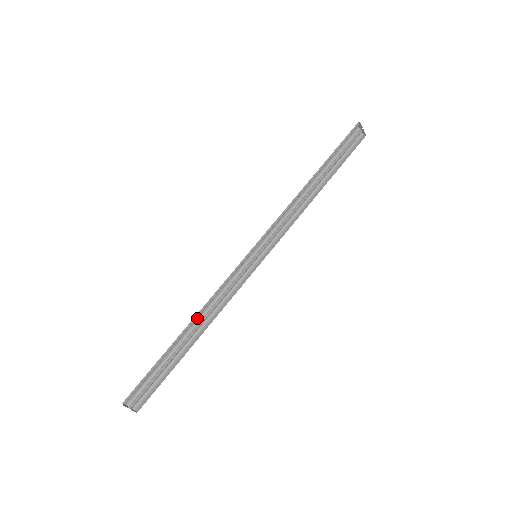
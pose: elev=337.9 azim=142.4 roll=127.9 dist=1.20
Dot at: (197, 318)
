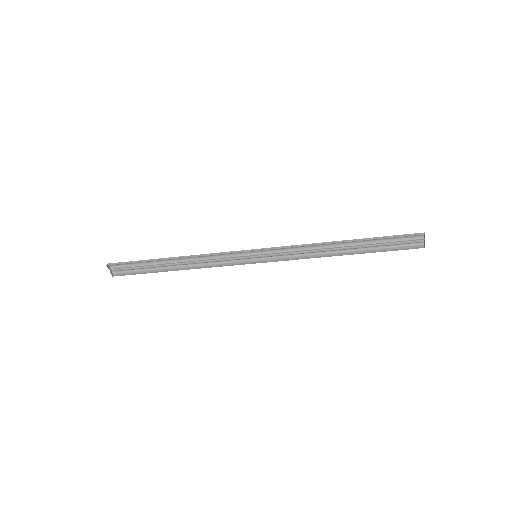
Dot at: (187, 258)
